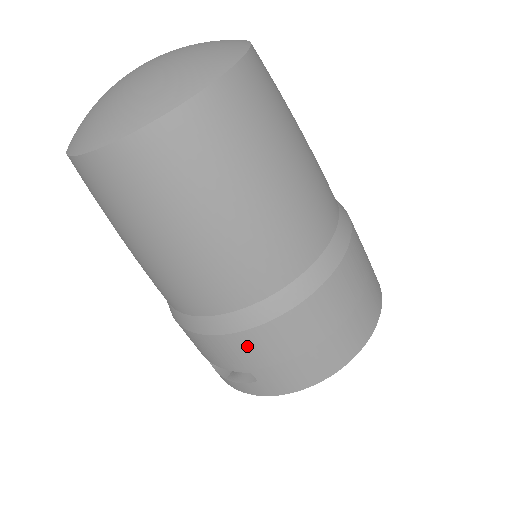
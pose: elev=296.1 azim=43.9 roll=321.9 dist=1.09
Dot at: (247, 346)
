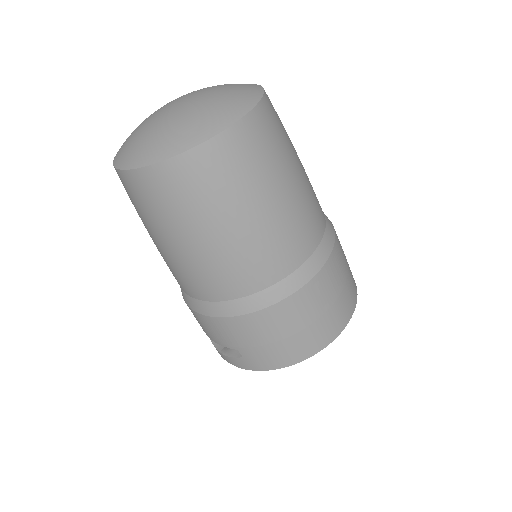
Dot at: (236, 329)
